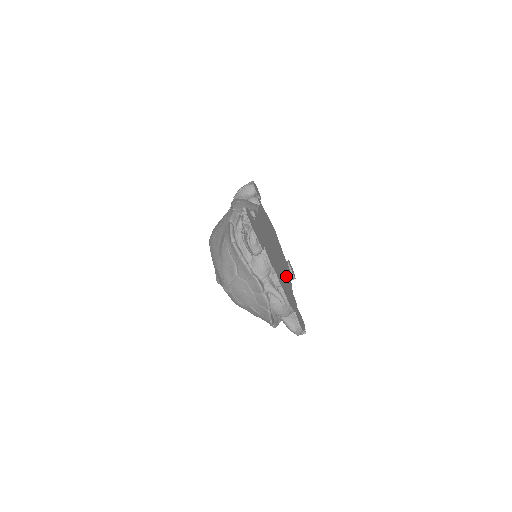
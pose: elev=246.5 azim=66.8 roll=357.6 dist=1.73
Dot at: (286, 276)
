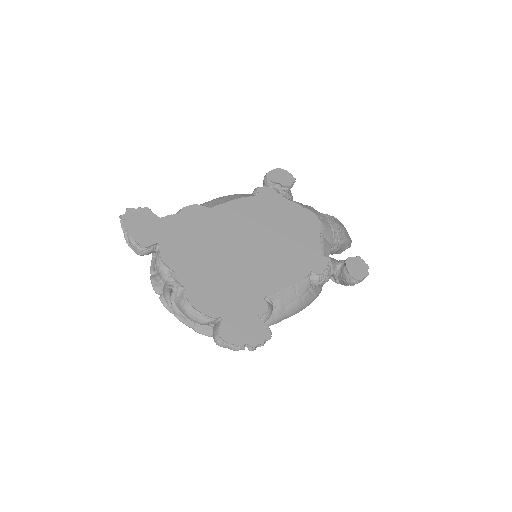
Dot at: (262, 276)
